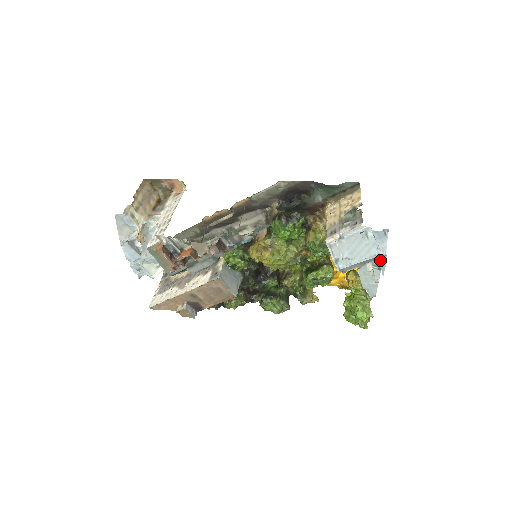
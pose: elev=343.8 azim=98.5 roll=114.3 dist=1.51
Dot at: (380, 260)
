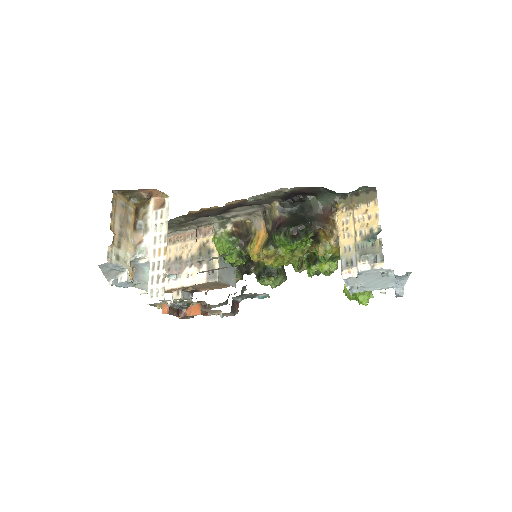
Dot at: (397, 293)
